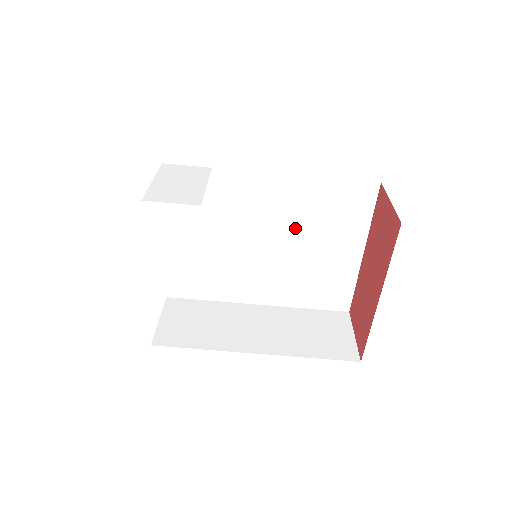
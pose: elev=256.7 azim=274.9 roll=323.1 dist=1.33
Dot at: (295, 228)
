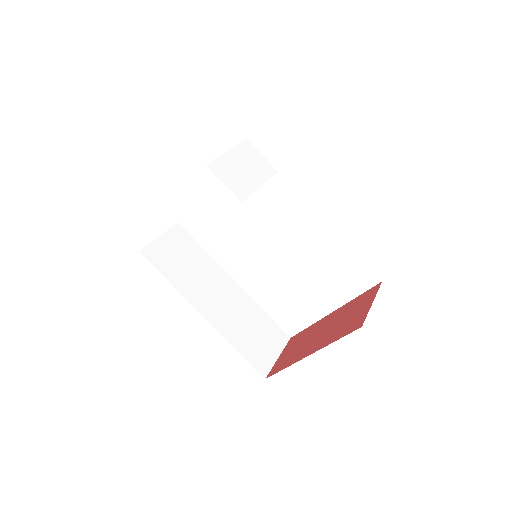
Dot at: (300, 257)
